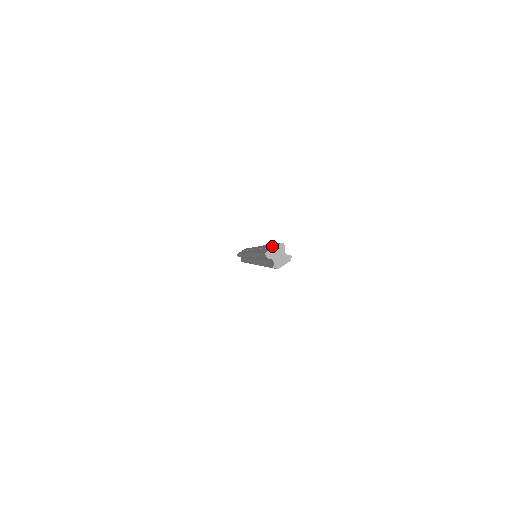
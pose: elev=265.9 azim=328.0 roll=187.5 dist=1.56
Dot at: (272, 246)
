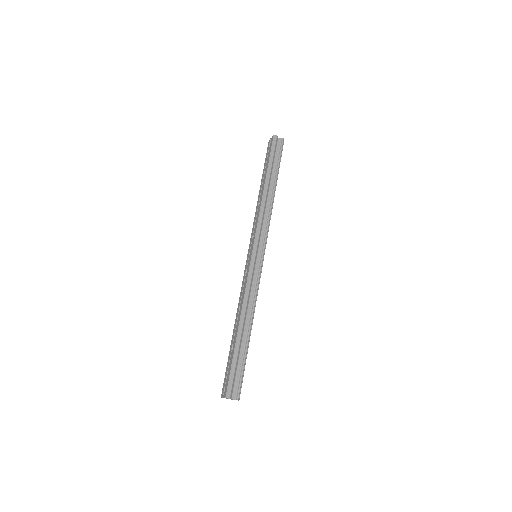
Dot at: (226, 381)
